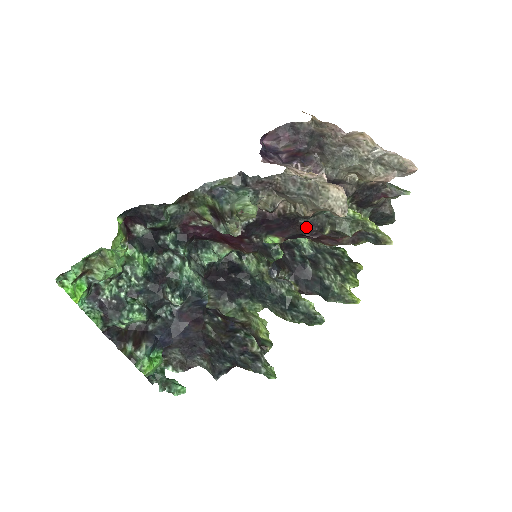
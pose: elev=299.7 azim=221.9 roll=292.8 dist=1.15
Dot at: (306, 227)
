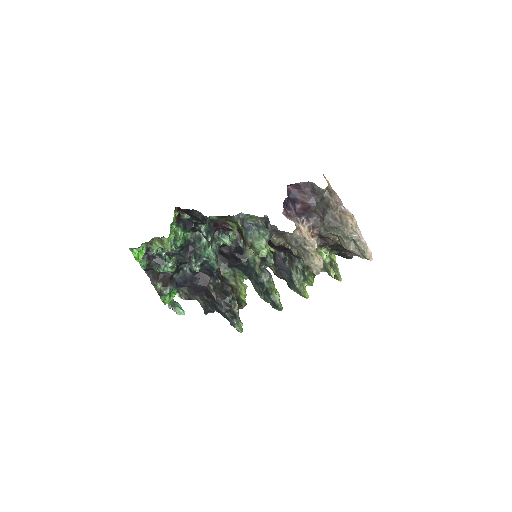
Dot at: occluded
